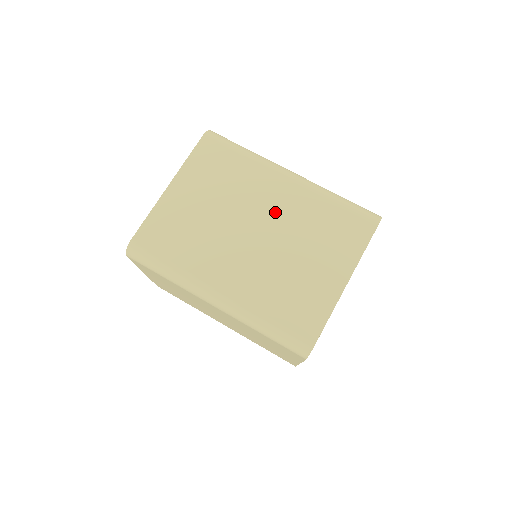
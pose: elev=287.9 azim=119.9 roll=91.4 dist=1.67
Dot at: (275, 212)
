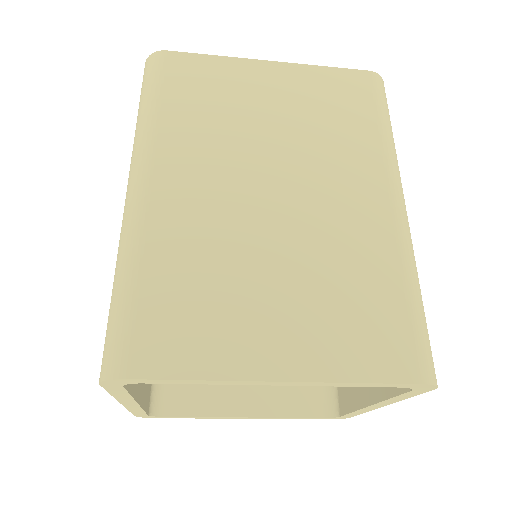
Dot at: (325, 206)
